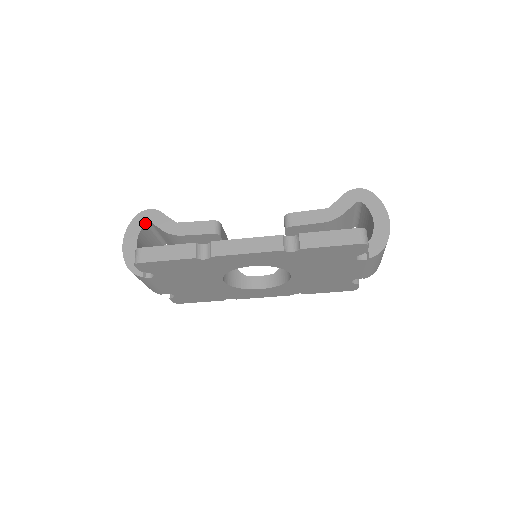
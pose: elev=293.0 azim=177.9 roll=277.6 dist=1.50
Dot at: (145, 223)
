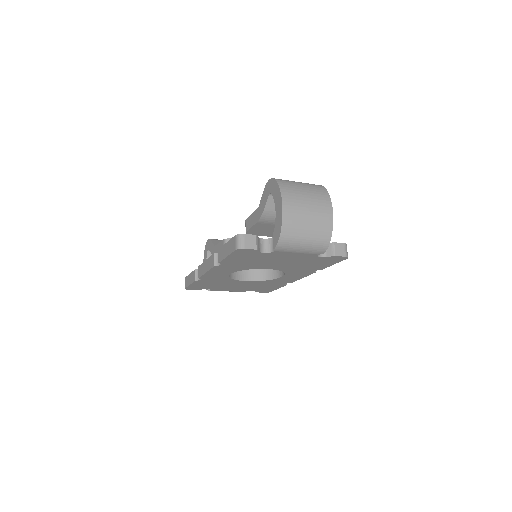
Dot at: (207, 251)
